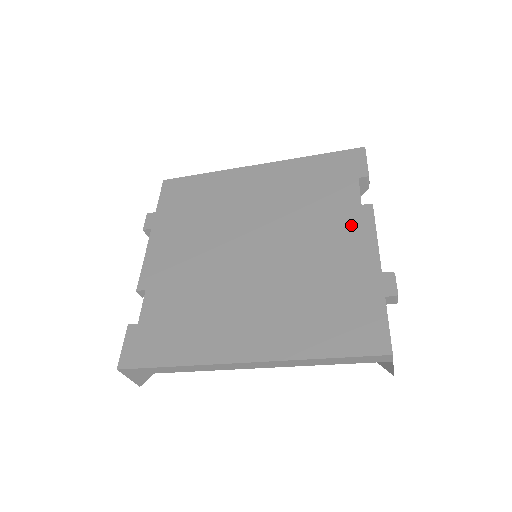
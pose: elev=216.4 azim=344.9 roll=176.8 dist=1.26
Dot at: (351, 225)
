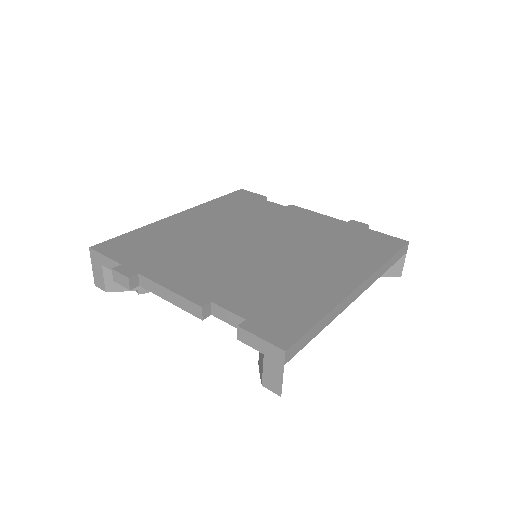
Dot at: (297, 214)
